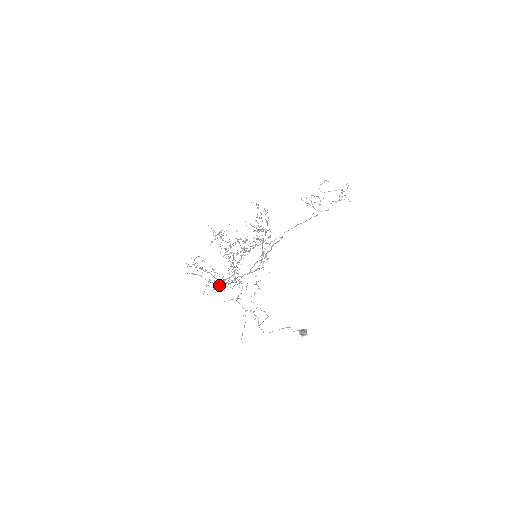
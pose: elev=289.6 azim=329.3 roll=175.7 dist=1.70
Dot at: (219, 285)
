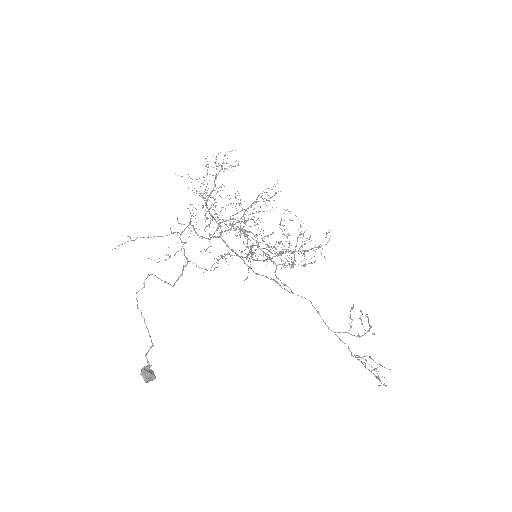
Dot at: occluded
